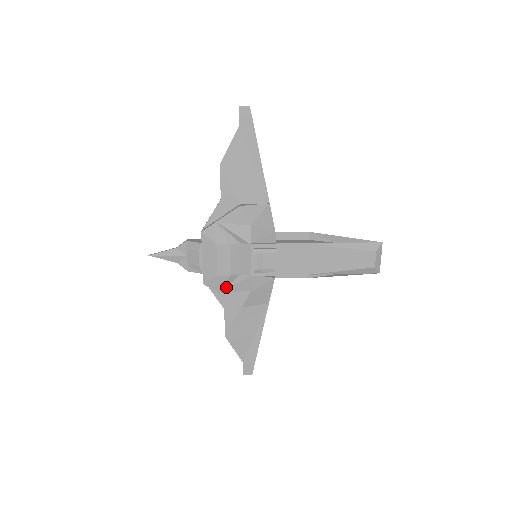
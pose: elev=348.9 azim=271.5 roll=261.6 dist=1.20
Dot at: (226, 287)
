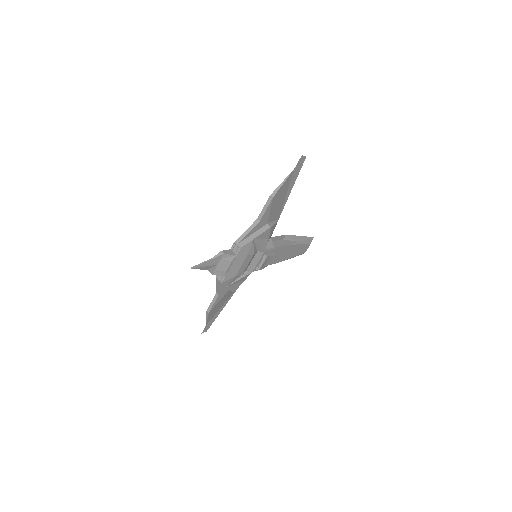
Dot at: (233, 282)
